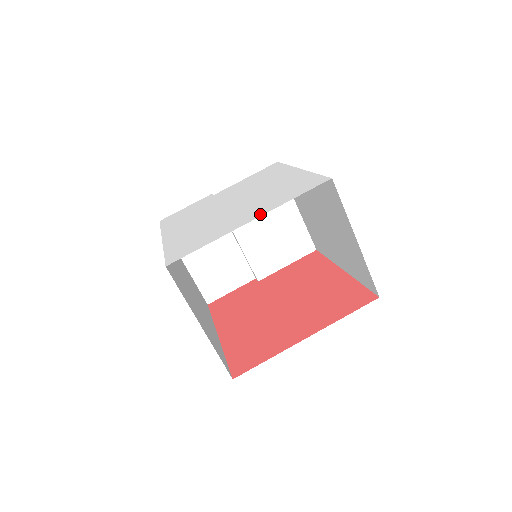
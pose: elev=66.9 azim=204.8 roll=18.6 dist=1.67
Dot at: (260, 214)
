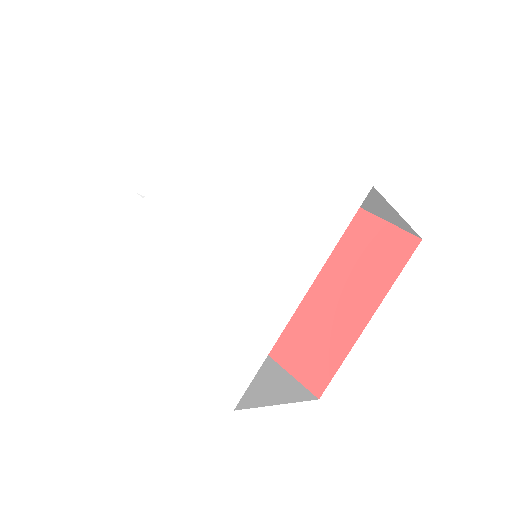
Dot at: (304, 282)
